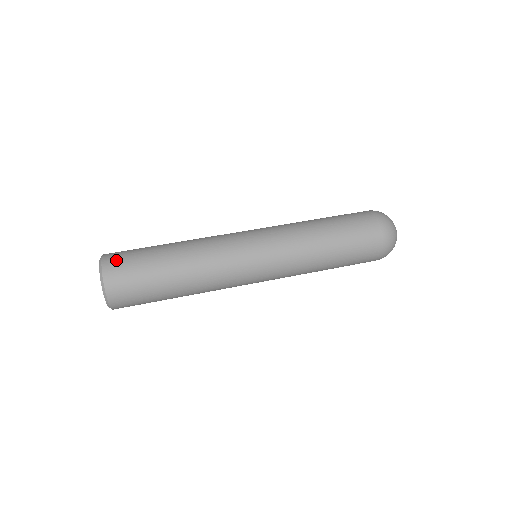
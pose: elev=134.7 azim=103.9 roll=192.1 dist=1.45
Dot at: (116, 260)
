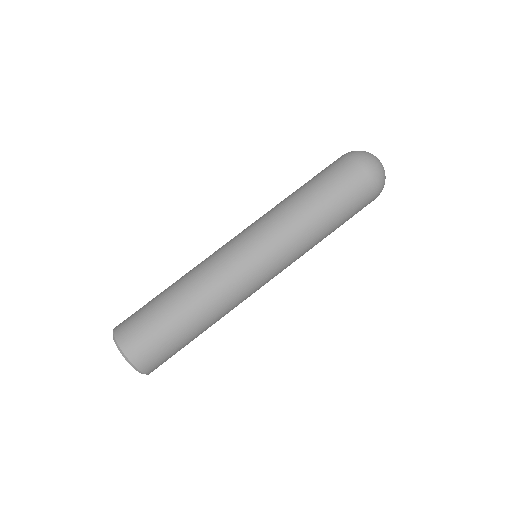
Dot at: (151, 361)
